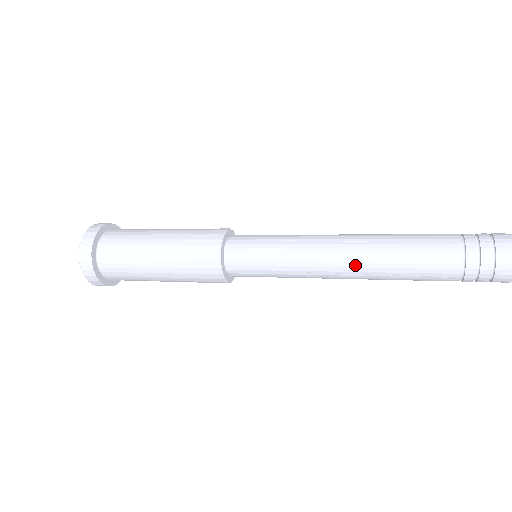
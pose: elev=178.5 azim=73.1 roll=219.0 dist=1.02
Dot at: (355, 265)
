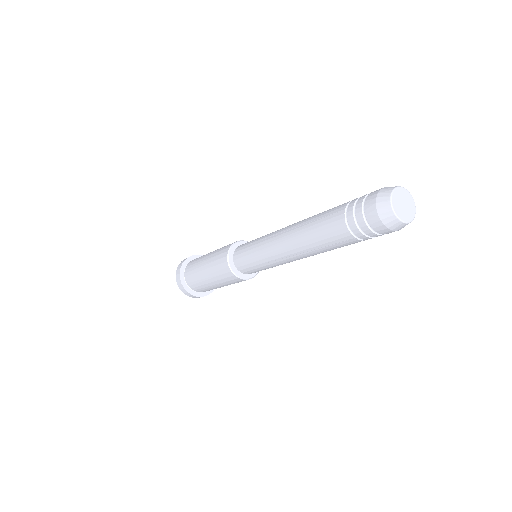
Dot at: (292, 248)
